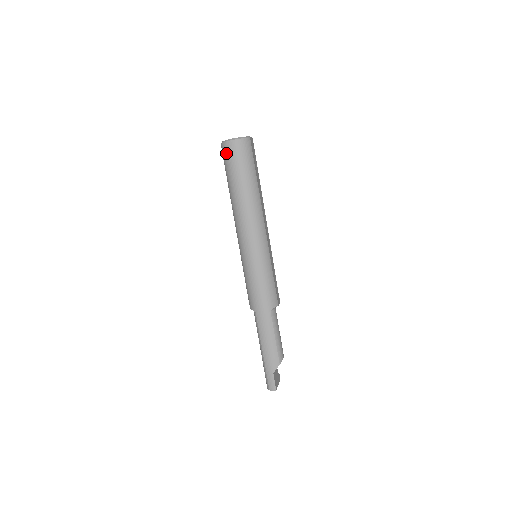
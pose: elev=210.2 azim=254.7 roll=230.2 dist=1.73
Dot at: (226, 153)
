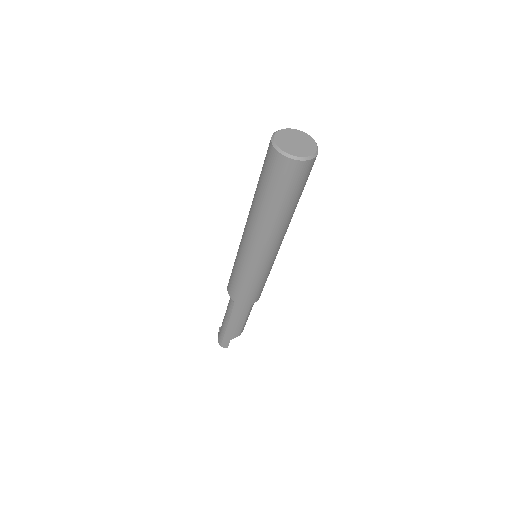
Dot at: (277, 167)
